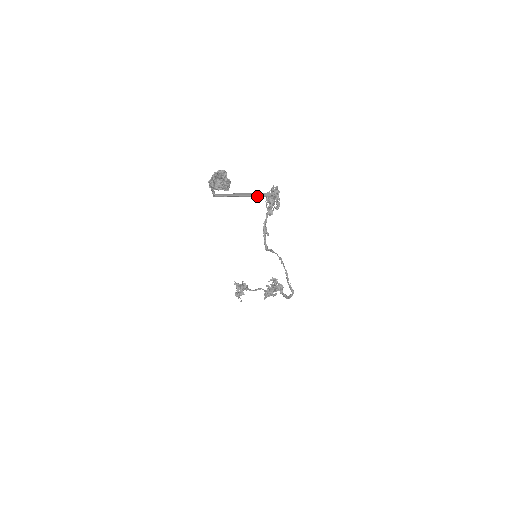
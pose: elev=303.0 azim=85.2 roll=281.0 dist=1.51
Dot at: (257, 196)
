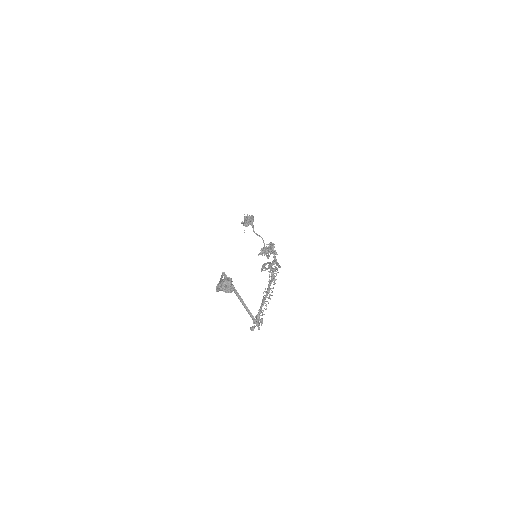
Dot at: (248, 313)
